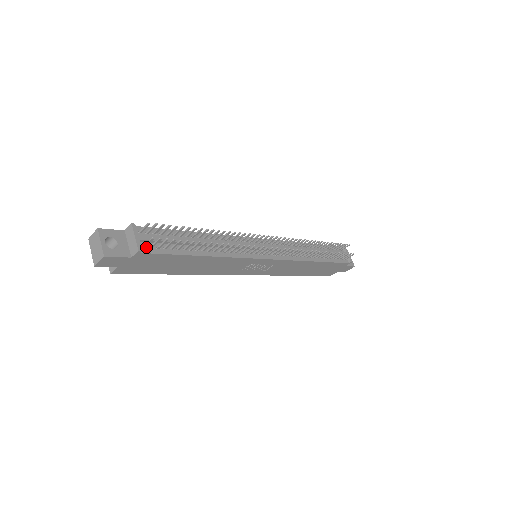
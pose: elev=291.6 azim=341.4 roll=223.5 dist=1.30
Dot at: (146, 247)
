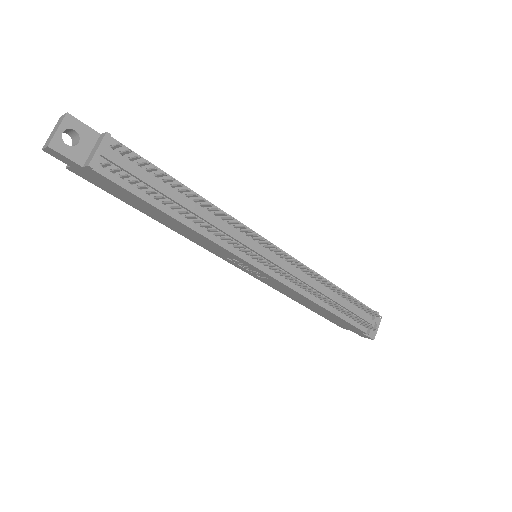
Dot at: (106, 167)
